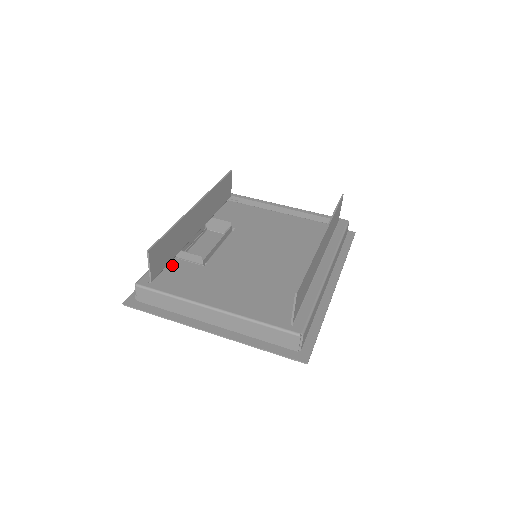
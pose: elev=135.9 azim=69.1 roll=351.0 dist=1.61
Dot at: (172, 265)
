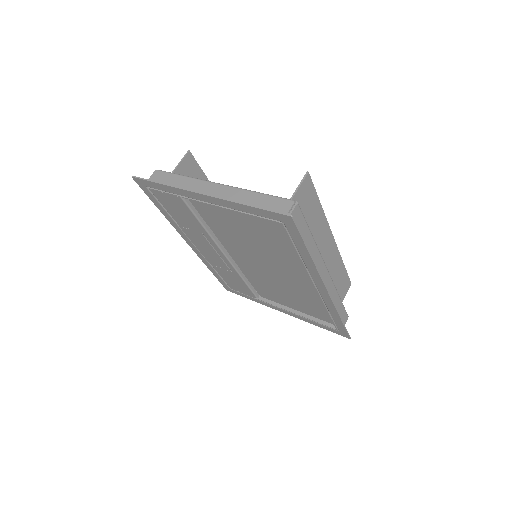
Dot at: occluded
